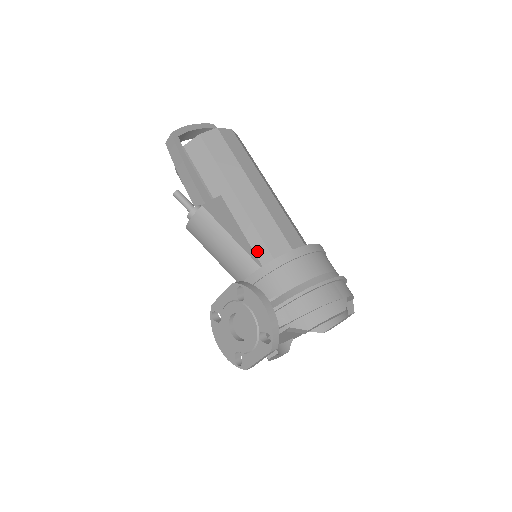
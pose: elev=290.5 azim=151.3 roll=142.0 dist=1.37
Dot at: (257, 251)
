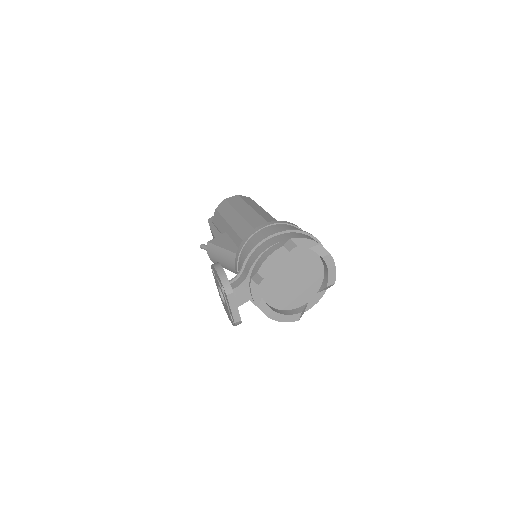
Dot at: occluded
